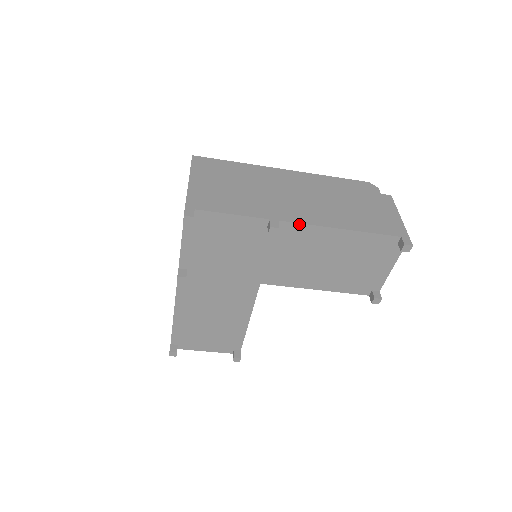
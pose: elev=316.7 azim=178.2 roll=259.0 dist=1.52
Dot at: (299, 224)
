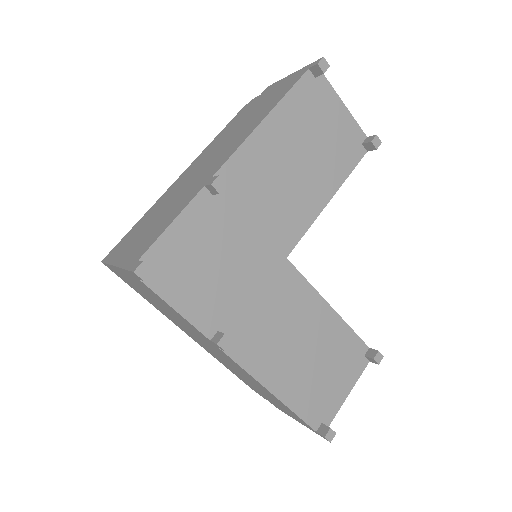
Dot at: (230, 159)
